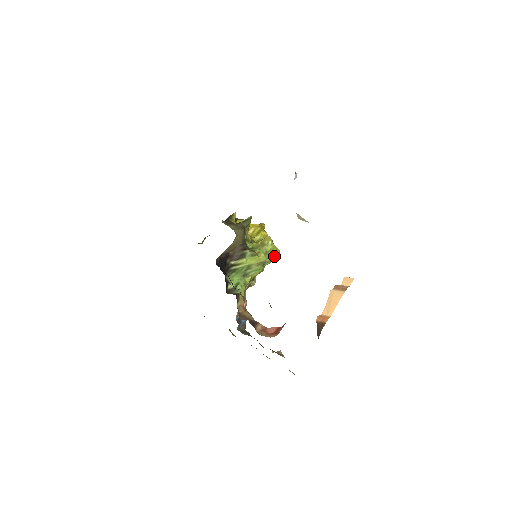
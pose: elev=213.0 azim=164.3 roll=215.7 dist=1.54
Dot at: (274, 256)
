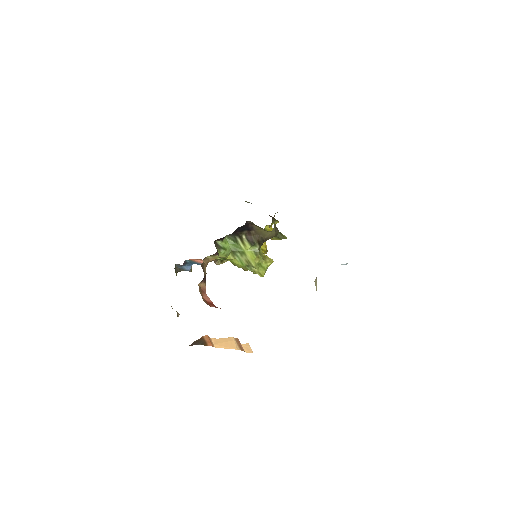
Dot at: (258, 272)
